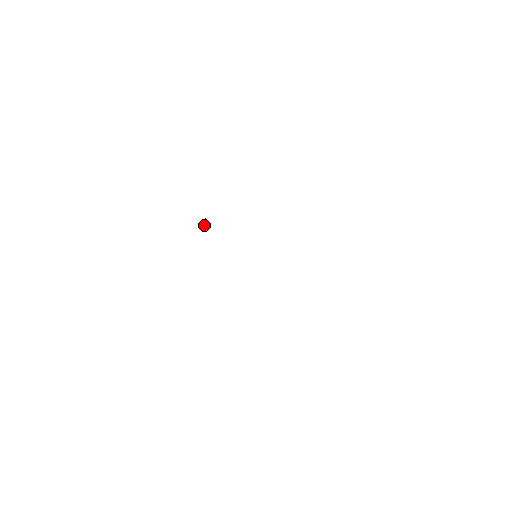
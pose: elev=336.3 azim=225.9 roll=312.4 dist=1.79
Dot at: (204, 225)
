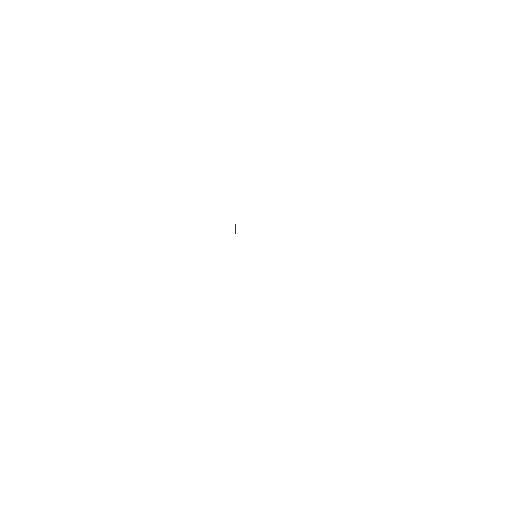
Dot at: occluded
